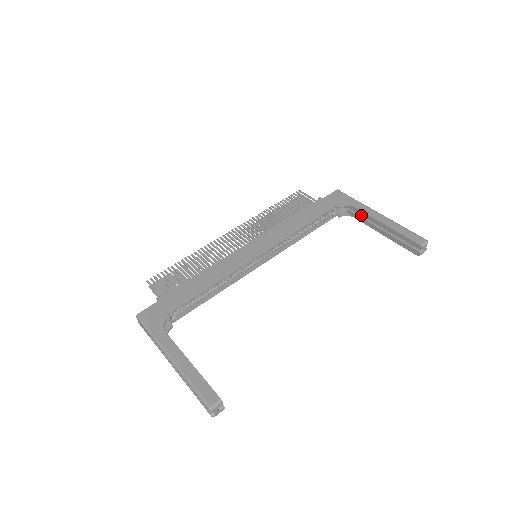
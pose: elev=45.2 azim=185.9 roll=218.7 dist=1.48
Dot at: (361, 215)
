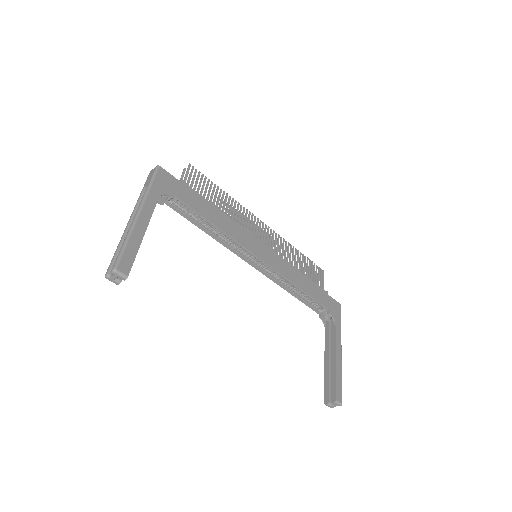
Dot at: (332, 335)
